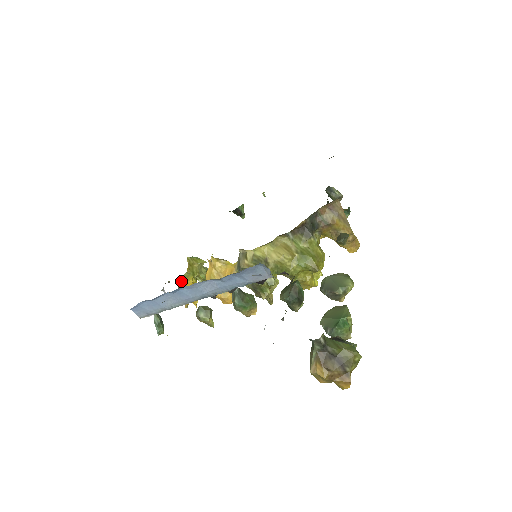
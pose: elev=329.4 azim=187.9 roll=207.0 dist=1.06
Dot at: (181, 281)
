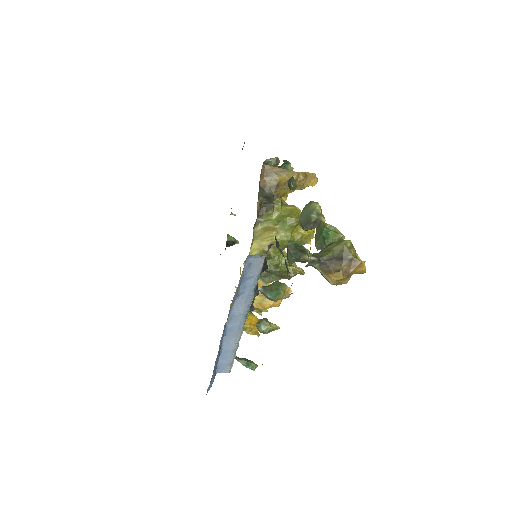
Dot at: occluded
